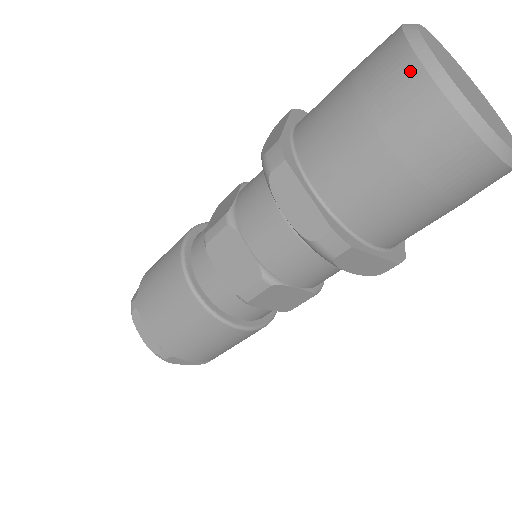
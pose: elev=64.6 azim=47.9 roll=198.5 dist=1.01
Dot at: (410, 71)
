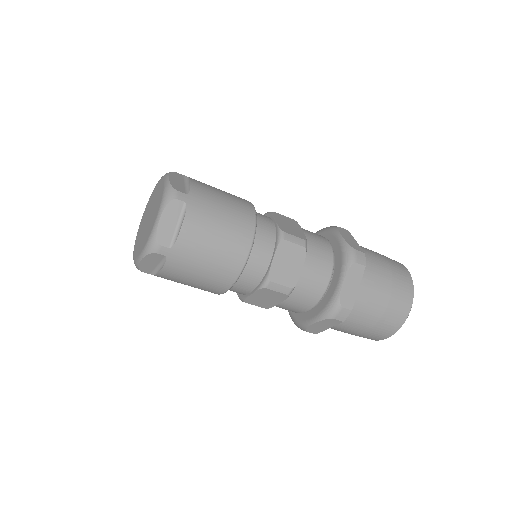
Dot at: (396, 261)
